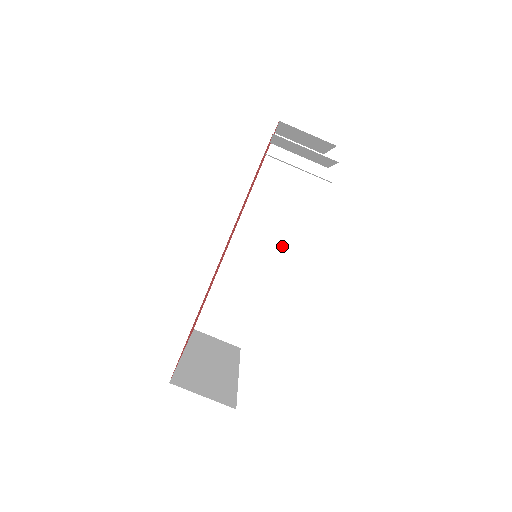
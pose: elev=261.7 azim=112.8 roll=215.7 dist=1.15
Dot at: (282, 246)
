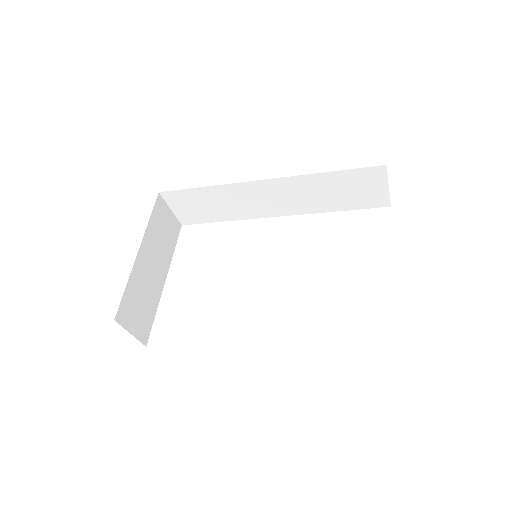
Dot at: (285, 215)
